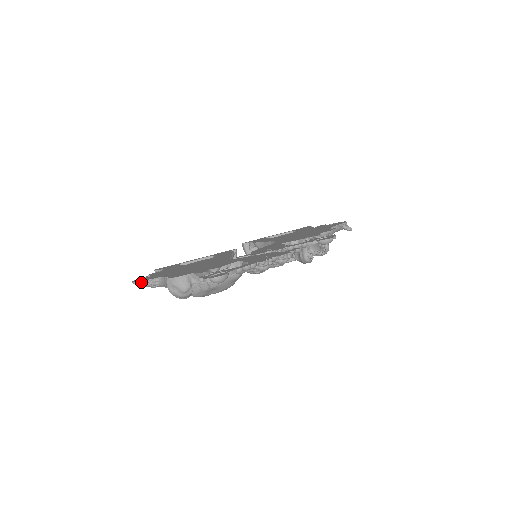
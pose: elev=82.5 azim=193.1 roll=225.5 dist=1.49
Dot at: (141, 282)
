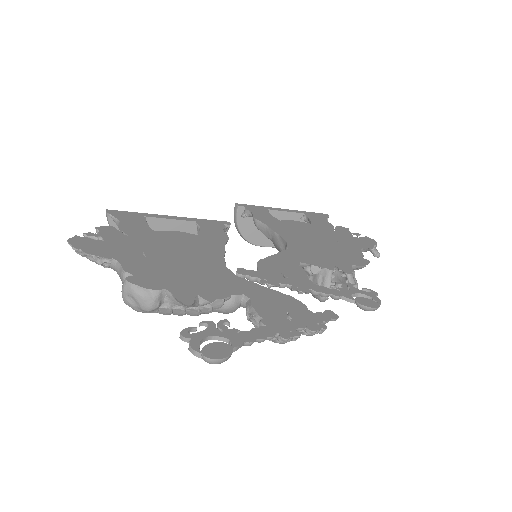
Dot at: (82, 252)
